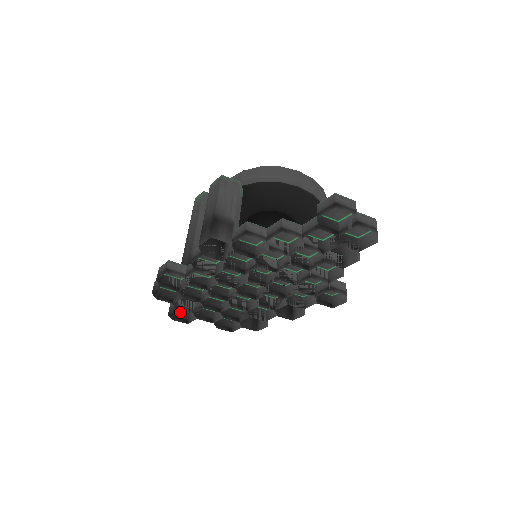
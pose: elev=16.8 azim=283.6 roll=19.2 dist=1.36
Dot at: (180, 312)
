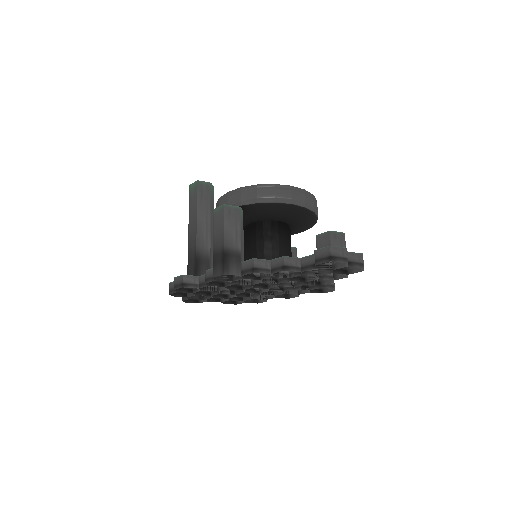
Dot at: occluded
